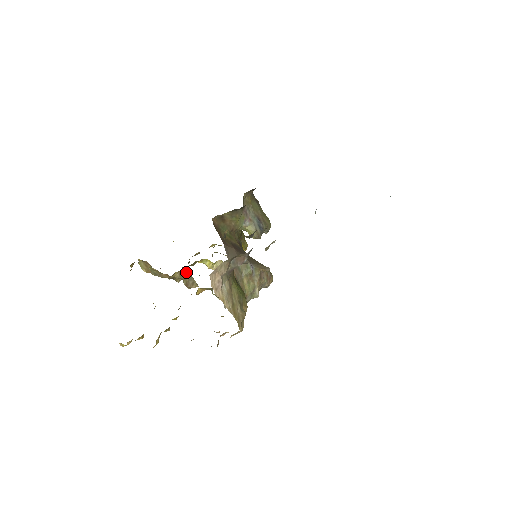
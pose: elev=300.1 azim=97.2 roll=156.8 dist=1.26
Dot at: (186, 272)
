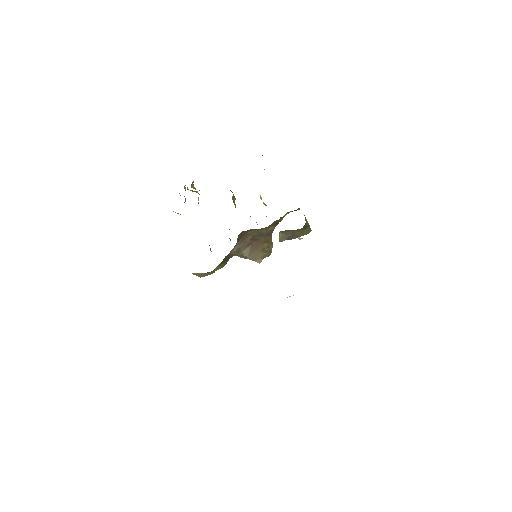
Dot at: occluded
